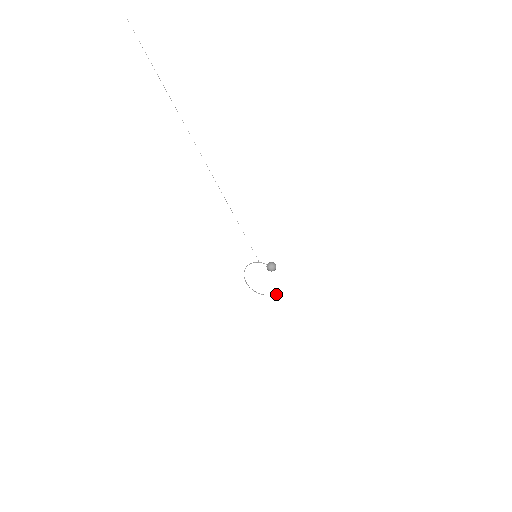
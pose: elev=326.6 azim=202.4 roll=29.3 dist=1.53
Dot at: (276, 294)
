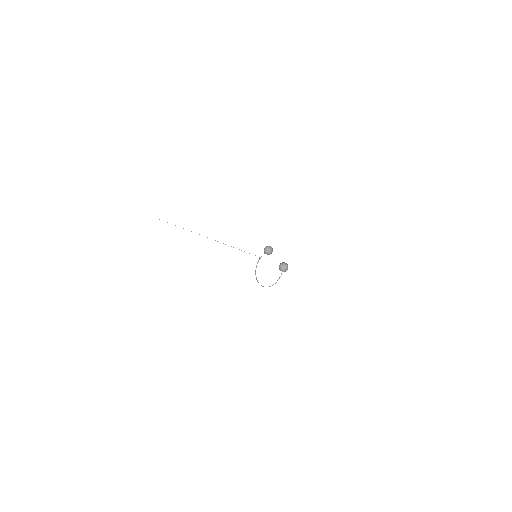
Dot at: (281, 264)
